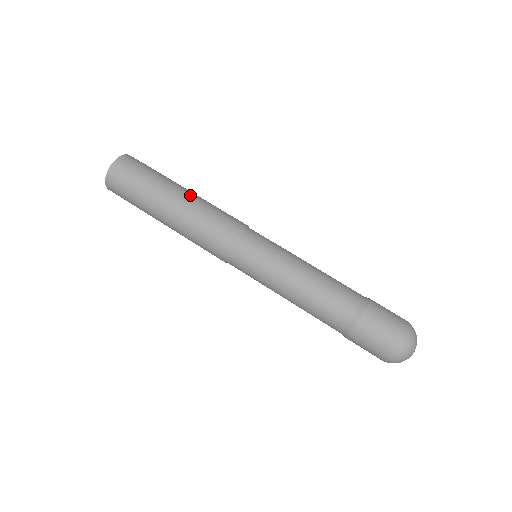
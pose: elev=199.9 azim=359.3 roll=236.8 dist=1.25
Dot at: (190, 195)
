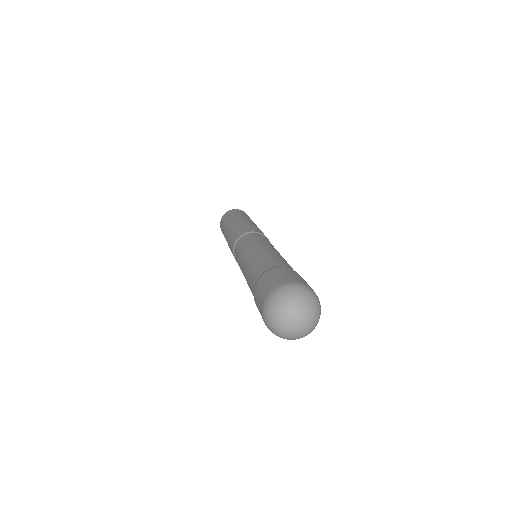
Dot at: occluded
